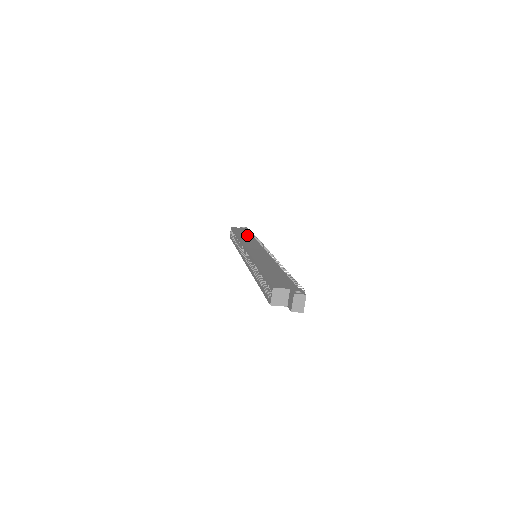
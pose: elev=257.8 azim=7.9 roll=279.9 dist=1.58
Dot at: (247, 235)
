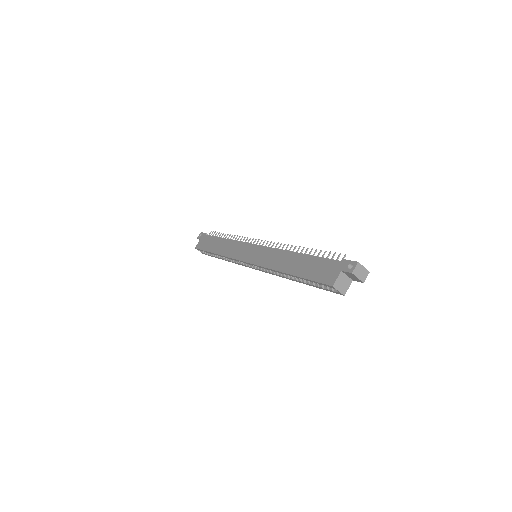
Dot at: (218, 243)
